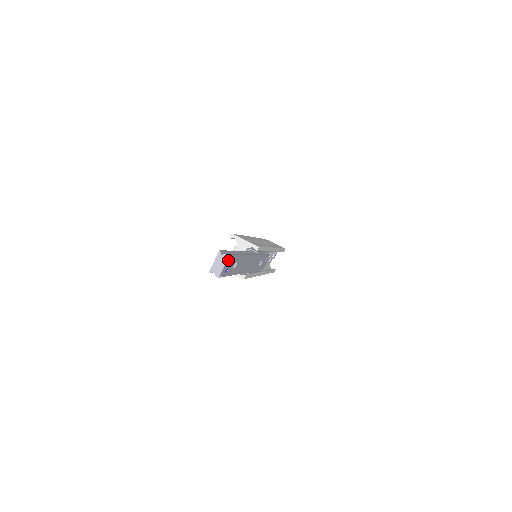
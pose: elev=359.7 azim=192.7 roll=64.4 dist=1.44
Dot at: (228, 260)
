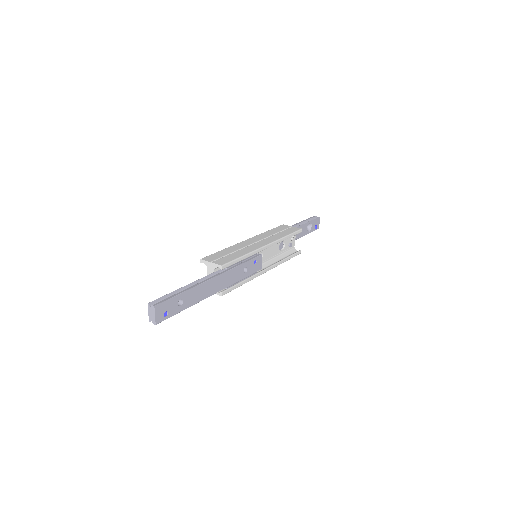
Dot at: (158, 308)
